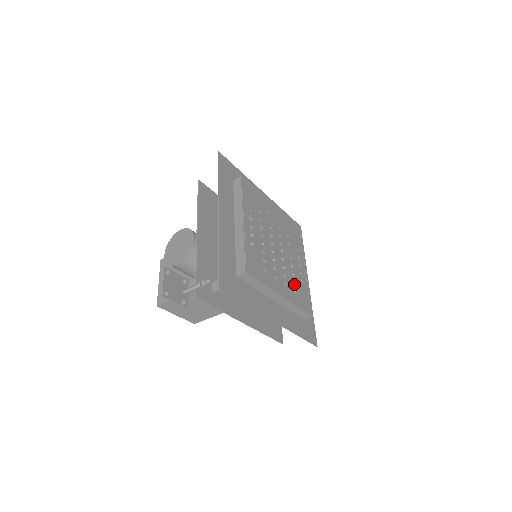
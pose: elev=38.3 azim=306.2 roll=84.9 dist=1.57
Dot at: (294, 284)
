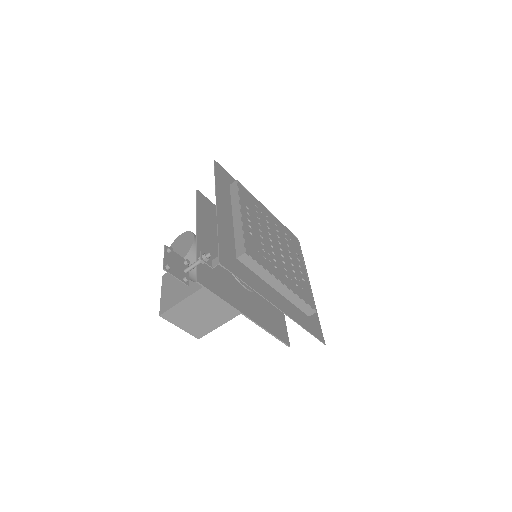
Dot at: (296, 279)
